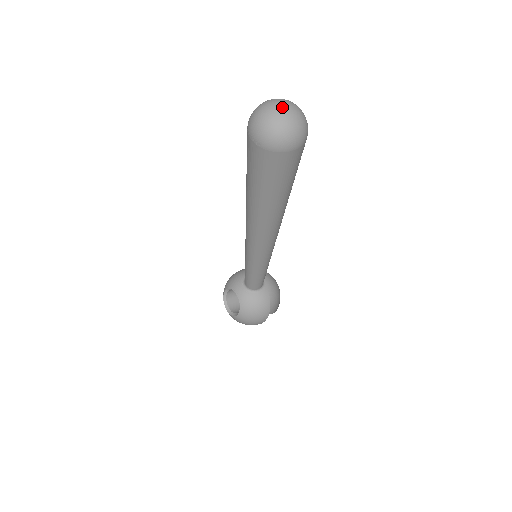
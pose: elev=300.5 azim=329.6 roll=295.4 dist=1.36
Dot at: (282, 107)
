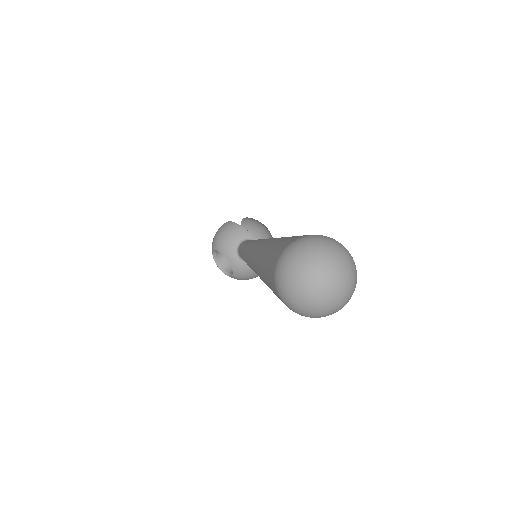
Dot at: (329, 285)
